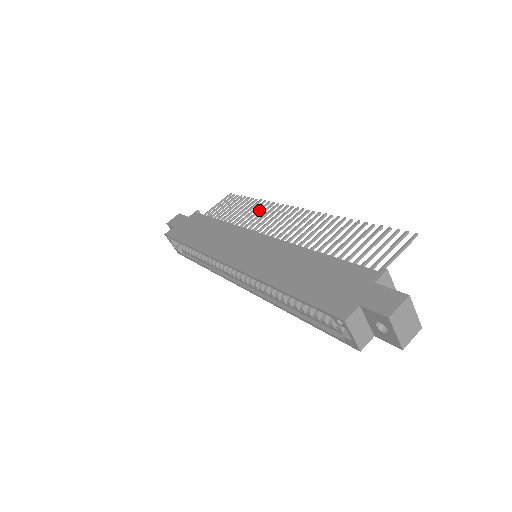
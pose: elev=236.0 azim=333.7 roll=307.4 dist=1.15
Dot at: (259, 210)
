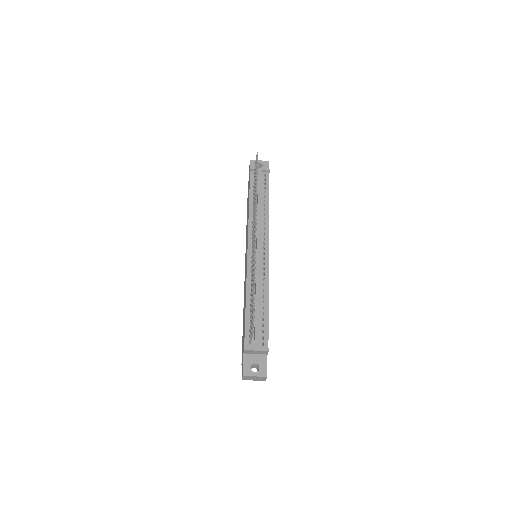
Dot at: occluded
